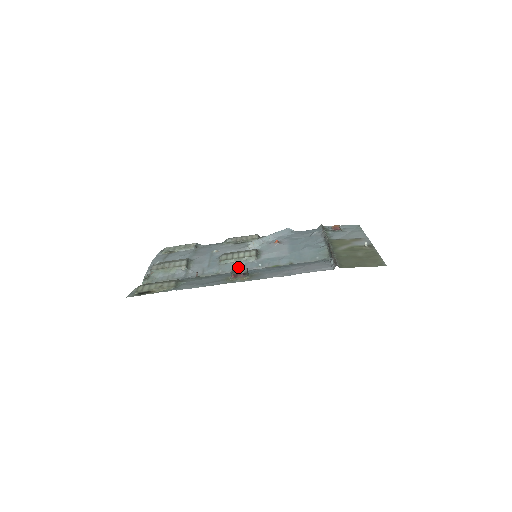
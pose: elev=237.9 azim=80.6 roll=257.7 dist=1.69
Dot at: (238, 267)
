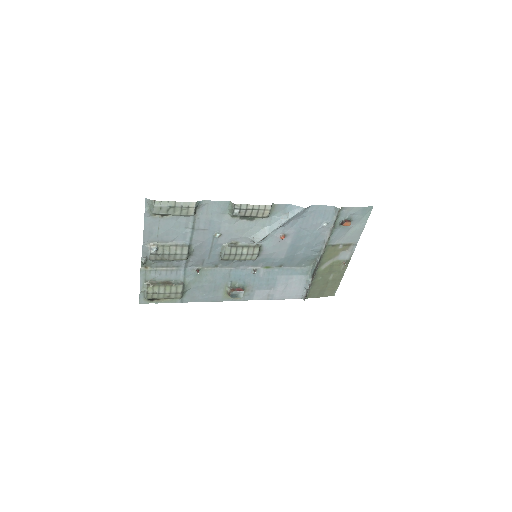
Dot at: (236, 264)
